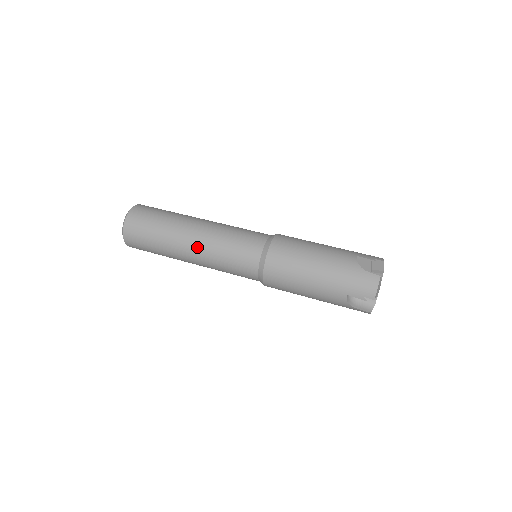
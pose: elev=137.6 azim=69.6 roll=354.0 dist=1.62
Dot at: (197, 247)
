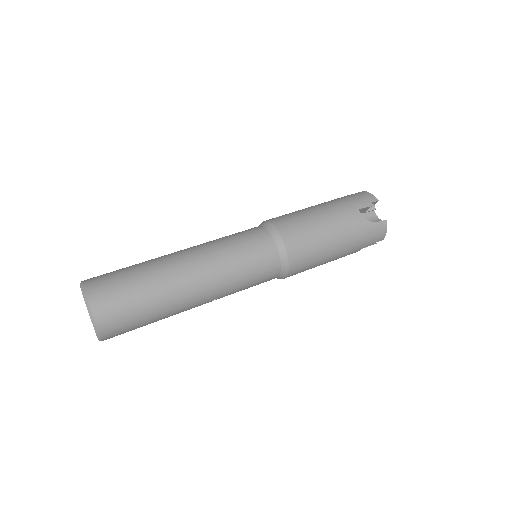
Dot at: (196, 255)
